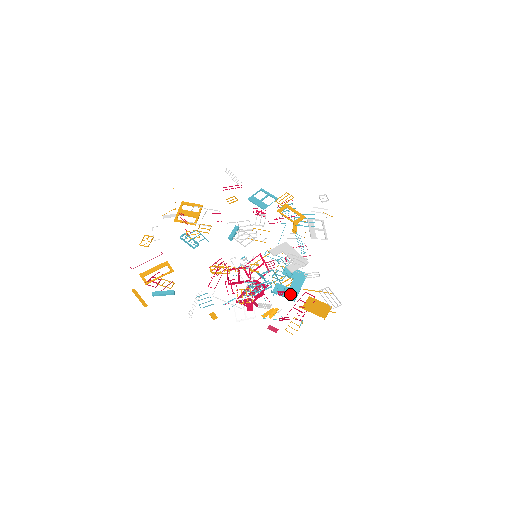
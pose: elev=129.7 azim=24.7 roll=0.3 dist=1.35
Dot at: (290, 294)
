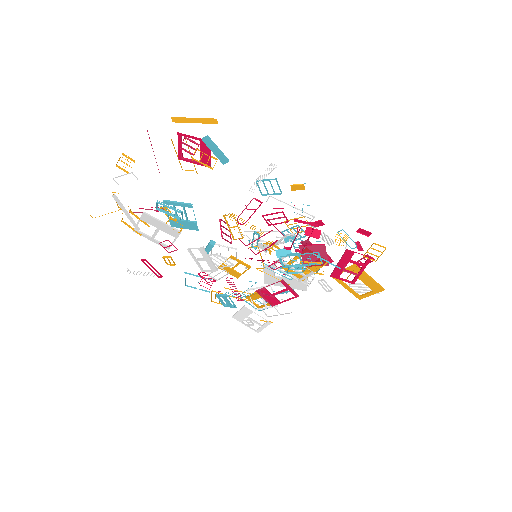
Dot at: (333, 261)
